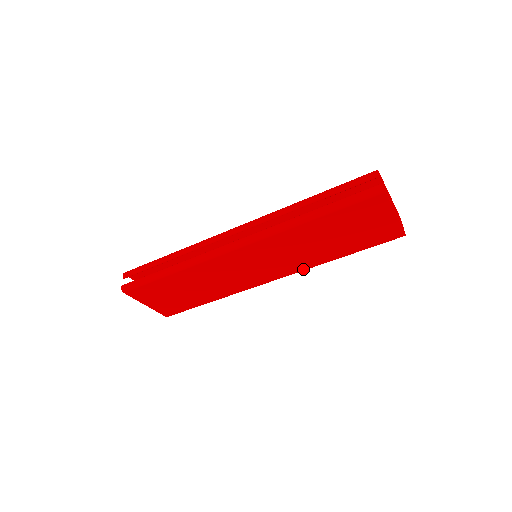
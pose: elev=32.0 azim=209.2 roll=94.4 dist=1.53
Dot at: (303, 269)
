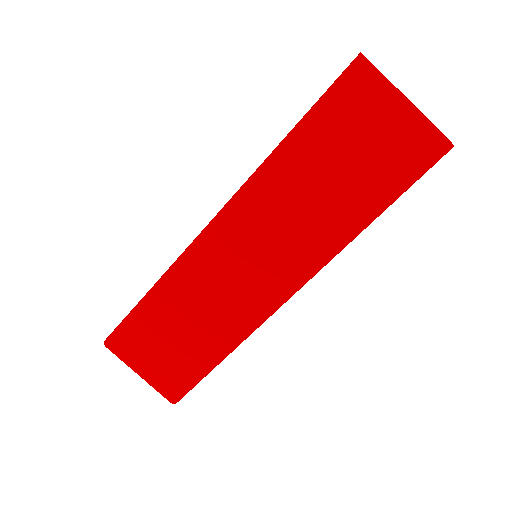
Dot at: (323, 259)
